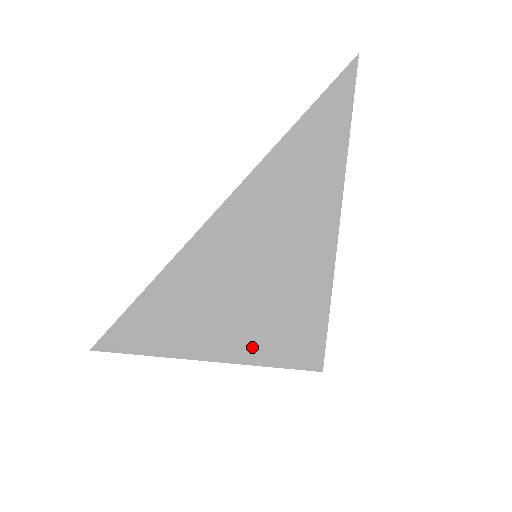
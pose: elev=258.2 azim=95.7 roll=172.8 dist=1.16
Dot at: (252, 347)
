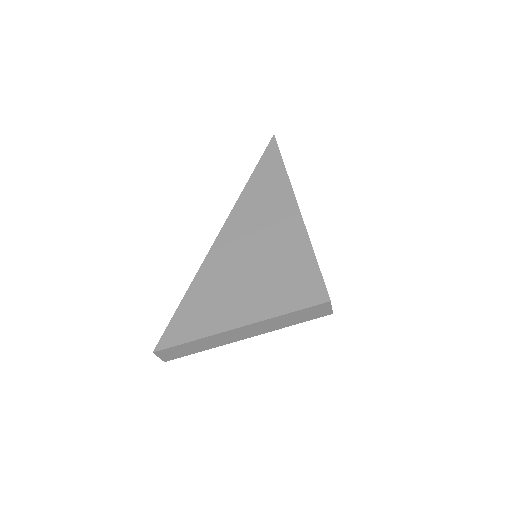
Dot at: (270, 304)
